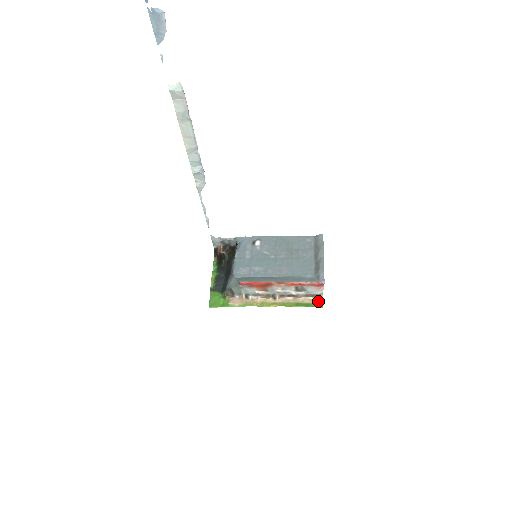
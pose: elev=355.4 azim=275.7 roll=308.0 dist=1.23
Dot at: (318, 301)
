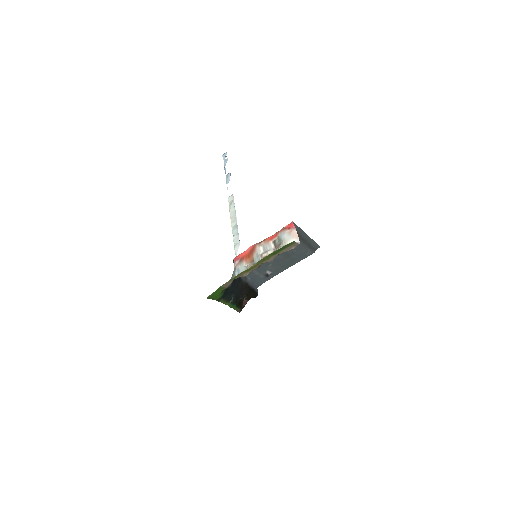
Dot at: (293, 245)
